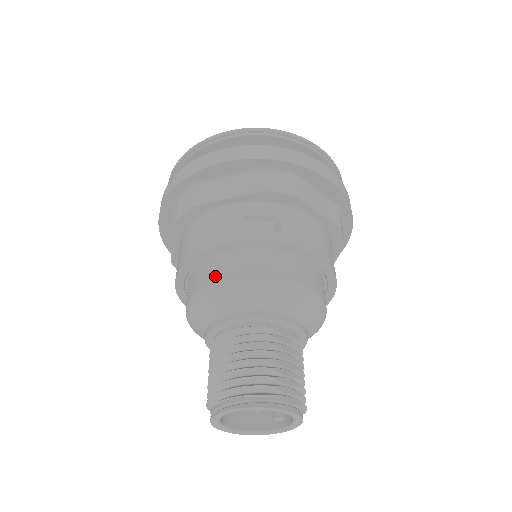
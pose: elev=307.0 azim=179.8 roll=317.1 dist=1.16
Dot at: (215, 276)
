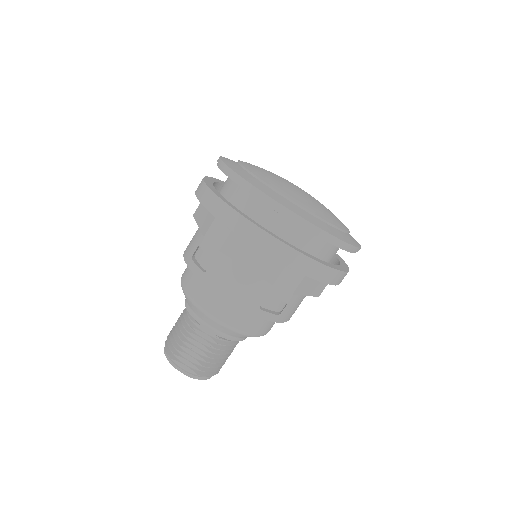
Dot at: (184, 273)
